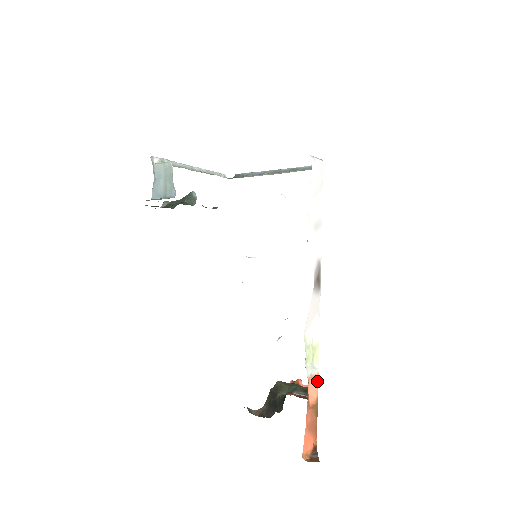
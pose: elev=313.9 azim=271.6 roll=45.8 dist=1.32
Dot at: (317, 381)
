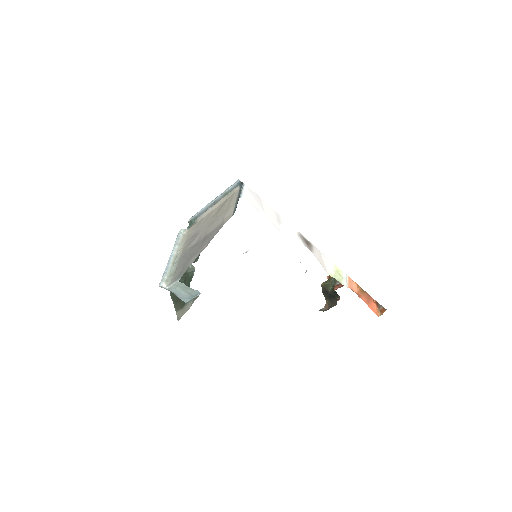
Dot at: (351, 280)
